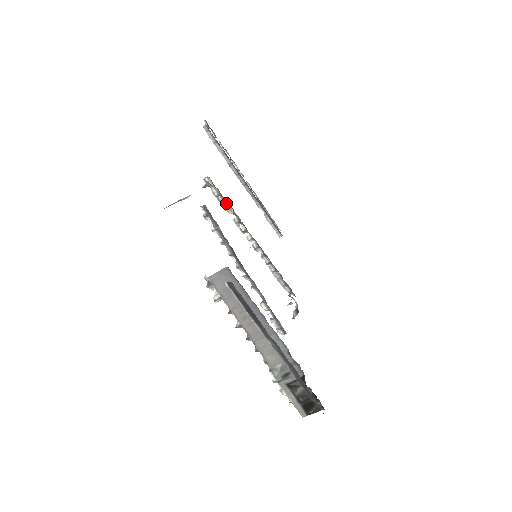
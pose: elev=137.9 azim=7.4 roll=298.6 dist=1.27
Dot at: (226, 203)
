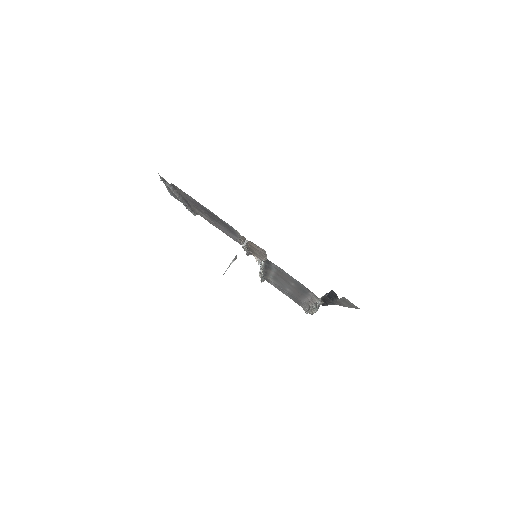
Dot at: (243, 241)
